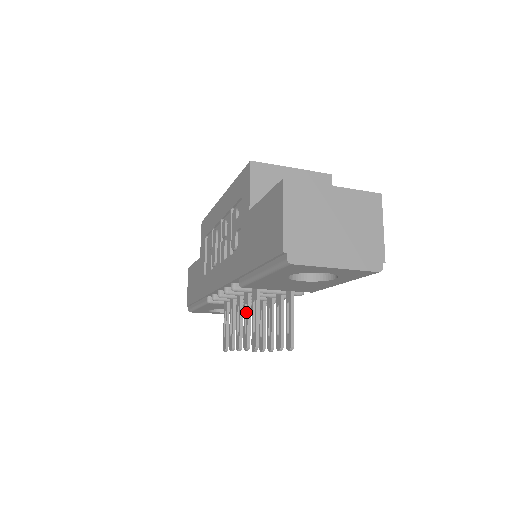
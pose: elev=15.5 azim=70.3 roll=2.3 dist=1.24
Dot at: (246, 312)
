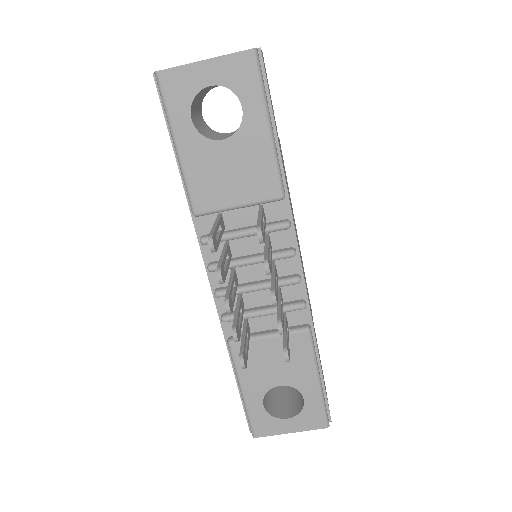
Dot at: (225, 263)
